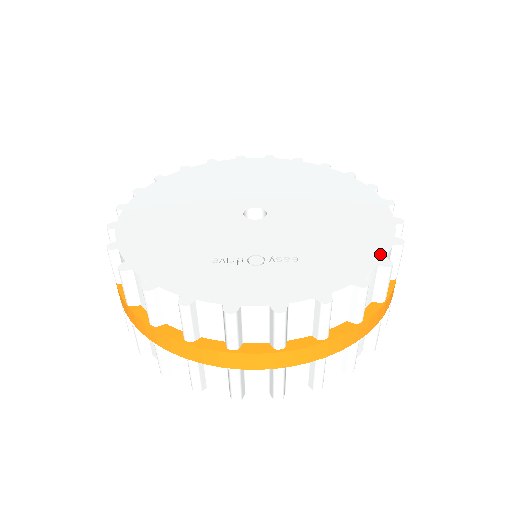
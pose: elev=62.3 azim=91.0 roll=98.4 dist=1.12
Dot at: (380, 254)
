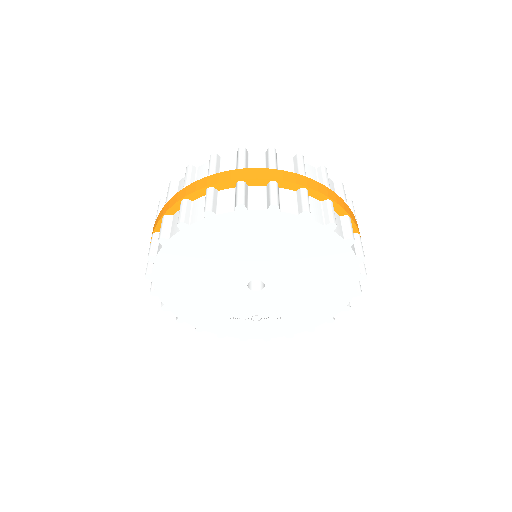
Dot at: (330, 316)
